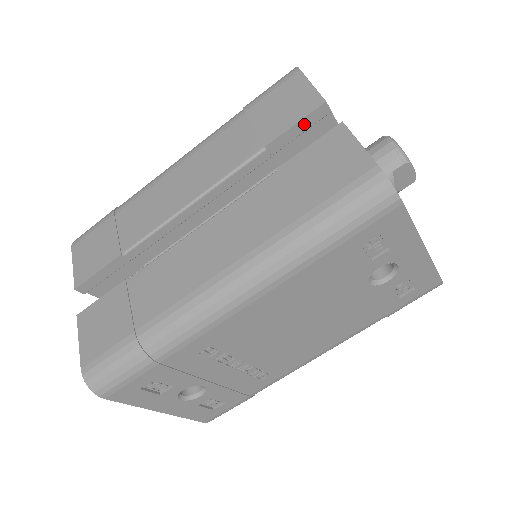
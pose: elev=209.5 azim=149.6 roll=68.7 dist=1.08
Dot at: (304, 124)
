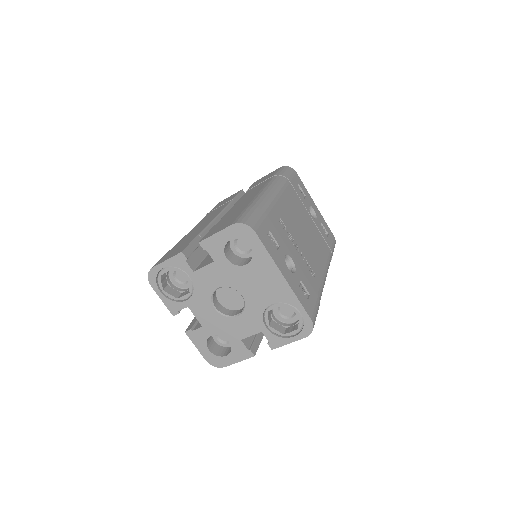
Dot at: (240, 195)
